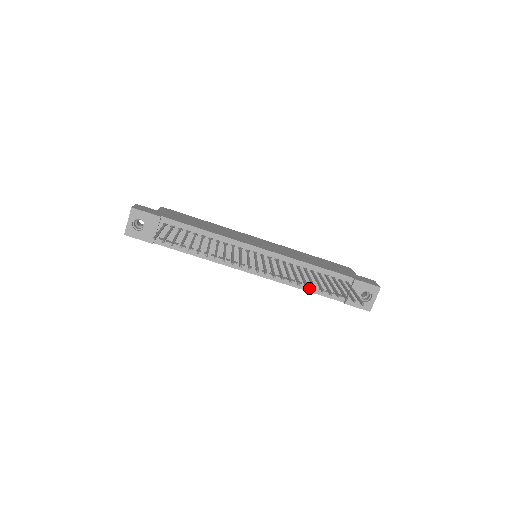
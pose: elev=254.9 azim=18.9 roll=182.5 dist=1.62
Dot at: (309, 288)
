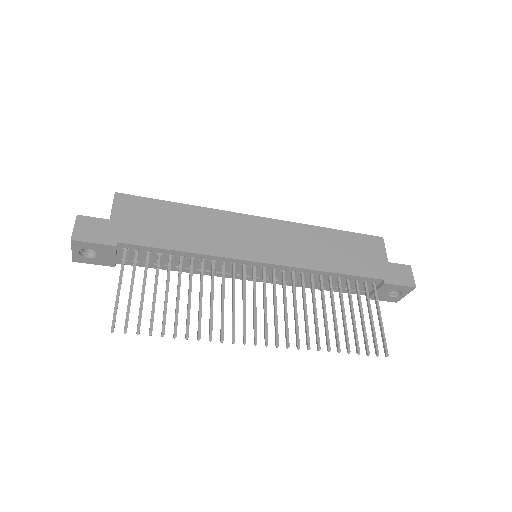
Dot at: (324, 288)
